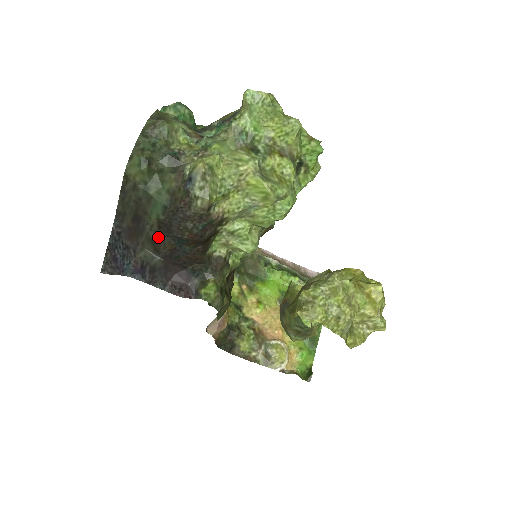
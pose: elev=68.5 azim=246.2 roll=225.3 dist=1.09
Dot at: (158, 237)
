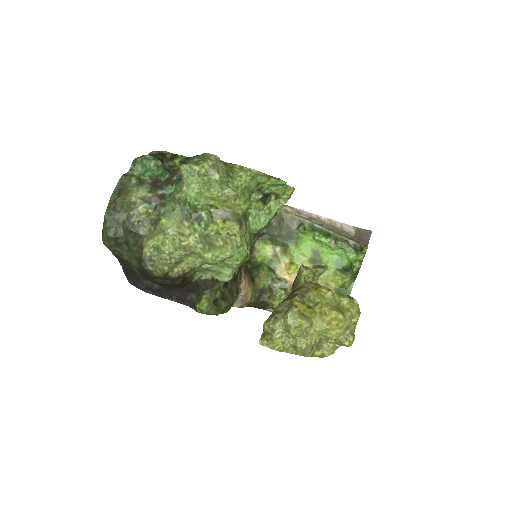
Dot at: occluded
